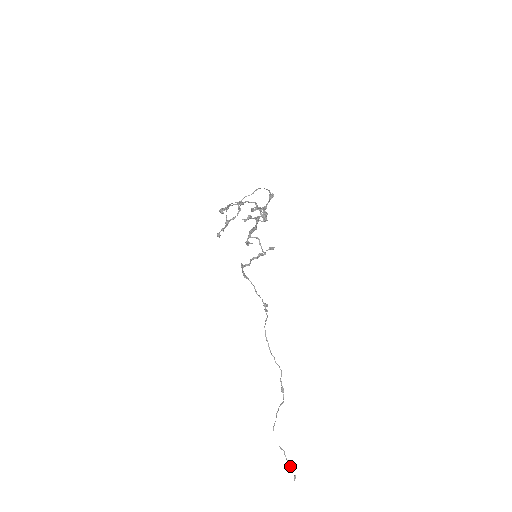
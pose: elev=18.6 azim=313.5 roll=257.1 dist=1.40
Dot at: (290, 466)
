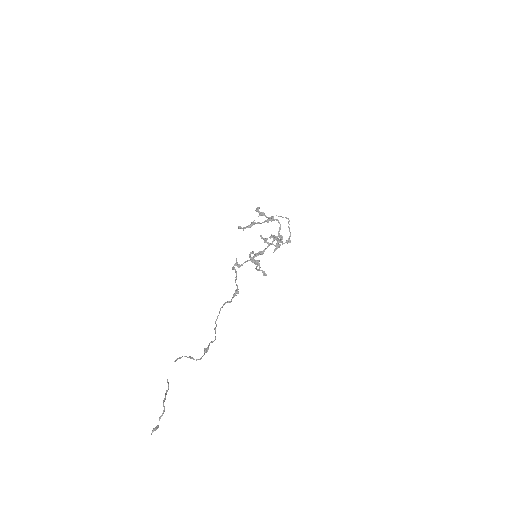
Dot at: occluded
